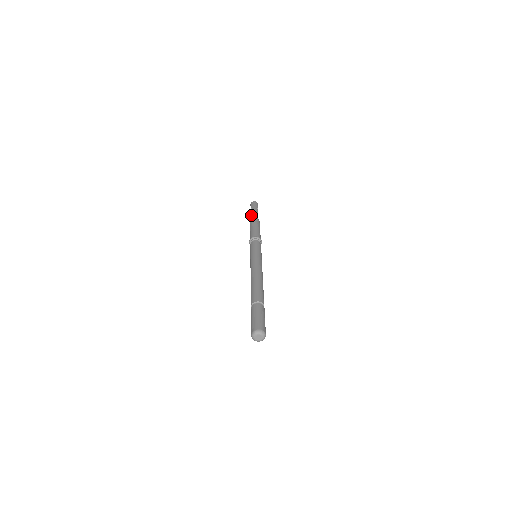
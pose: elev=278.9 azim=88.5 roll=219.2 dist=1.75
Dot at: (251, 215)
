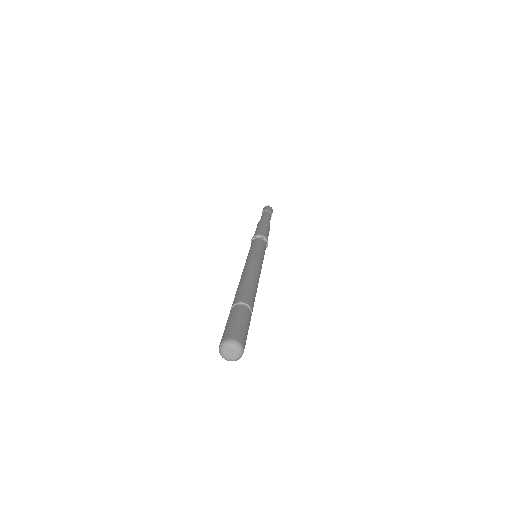
Dot at: (261, 217)
